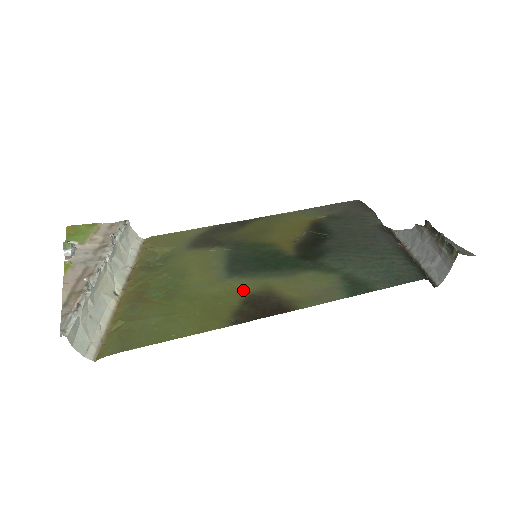
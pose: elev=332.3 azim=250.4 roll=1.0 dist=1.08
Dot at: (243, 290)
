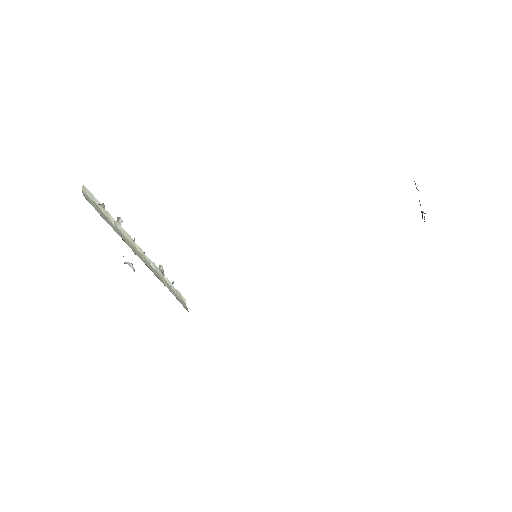
Dot at: occluded
